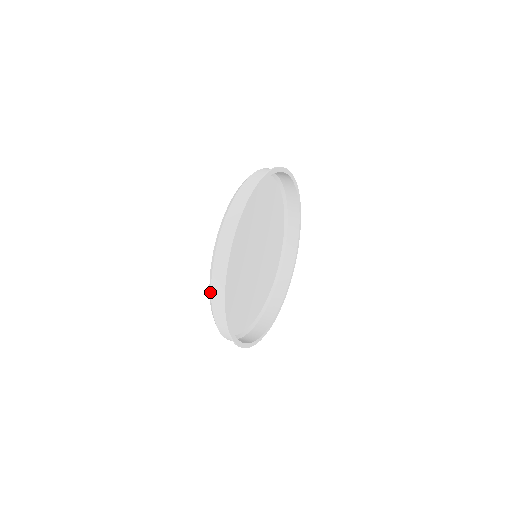
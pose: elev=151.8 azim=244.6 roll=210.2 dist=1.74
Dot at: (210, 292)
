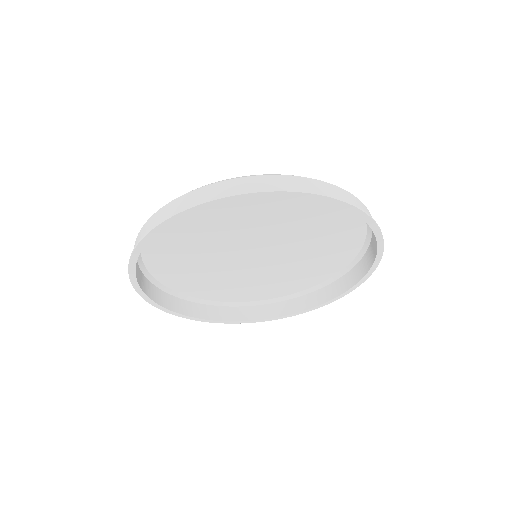
Dot at: occluded
